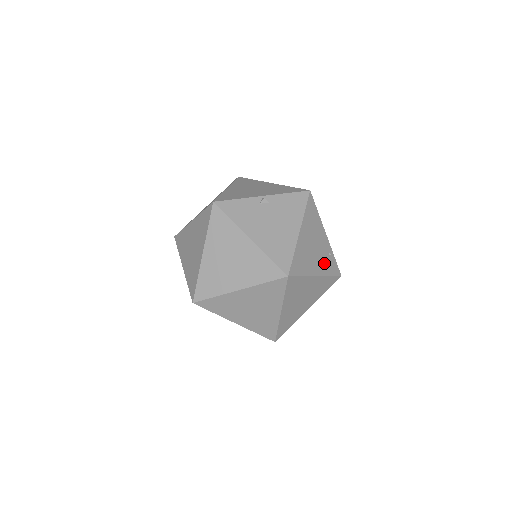
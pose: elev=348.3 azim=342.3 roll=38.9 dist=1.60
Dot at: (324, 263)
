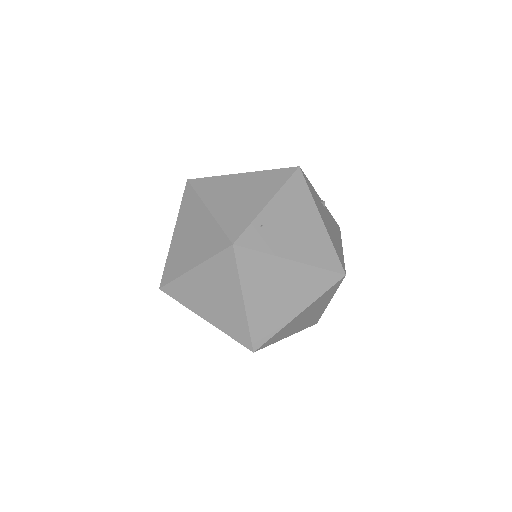
Dot at: occluded
